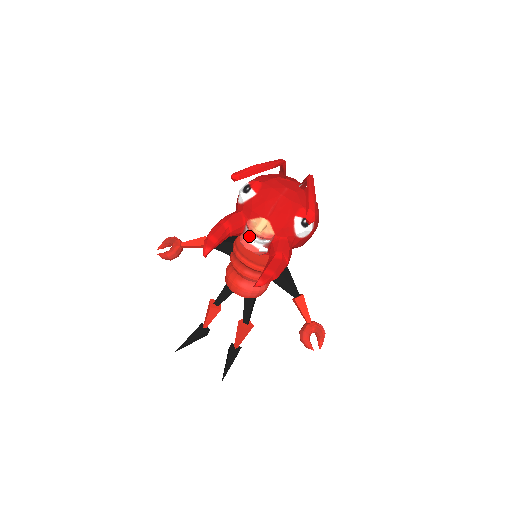
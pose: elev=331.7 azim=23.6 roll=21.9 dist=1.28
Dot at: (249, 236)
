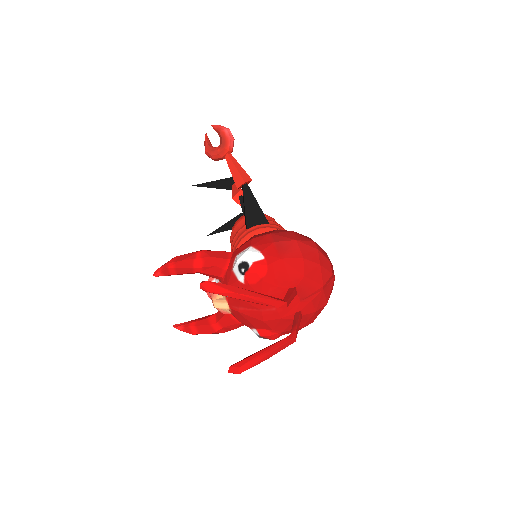
Dot at: occluded
